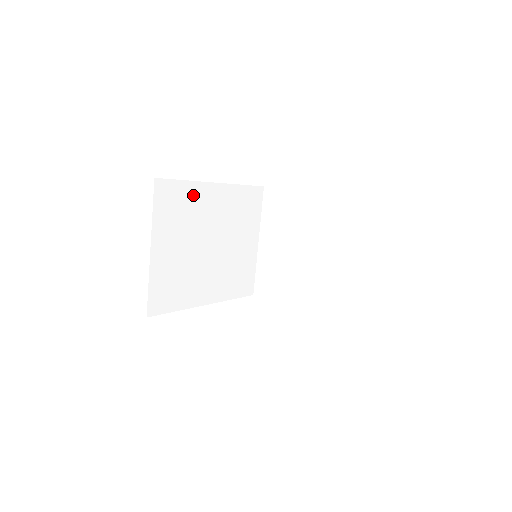
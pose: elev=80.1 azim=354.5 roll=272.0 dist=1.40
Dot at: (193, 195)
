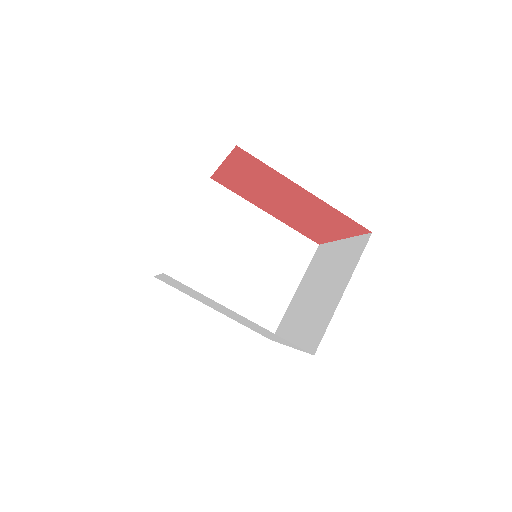
Dot at: (239, 209)
